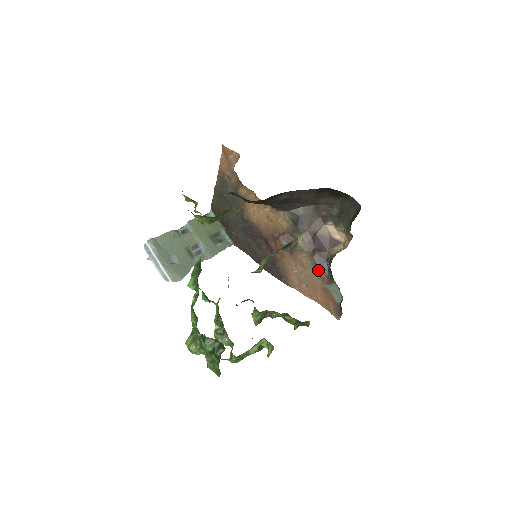
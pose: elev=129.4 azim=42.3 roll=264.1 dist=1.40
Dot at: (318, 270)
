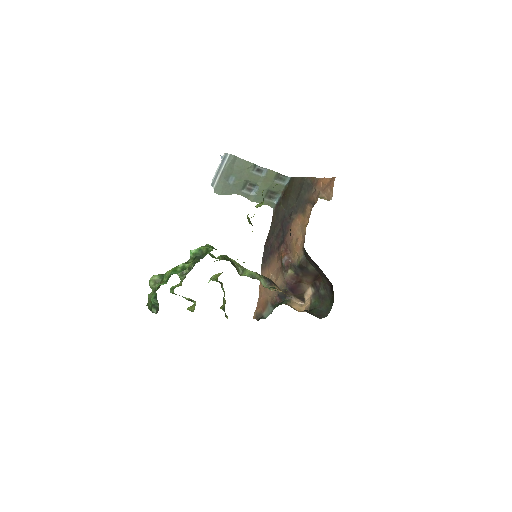
Dot at: (276, 294)
